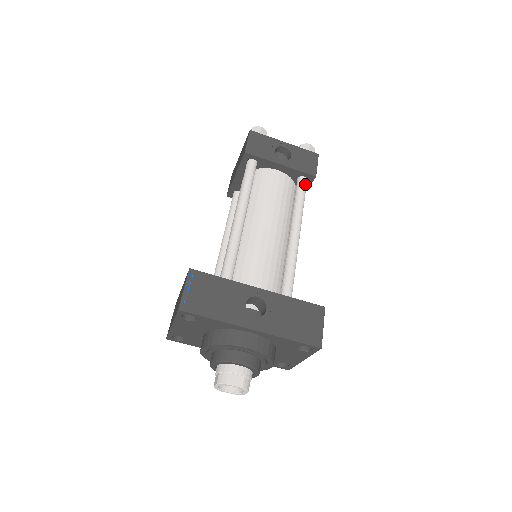
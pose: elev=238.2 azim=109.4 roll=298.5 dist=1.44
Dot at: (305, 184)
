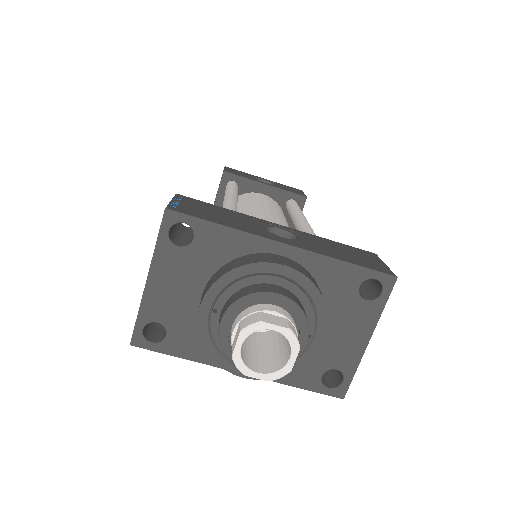
Dot at: occluded
